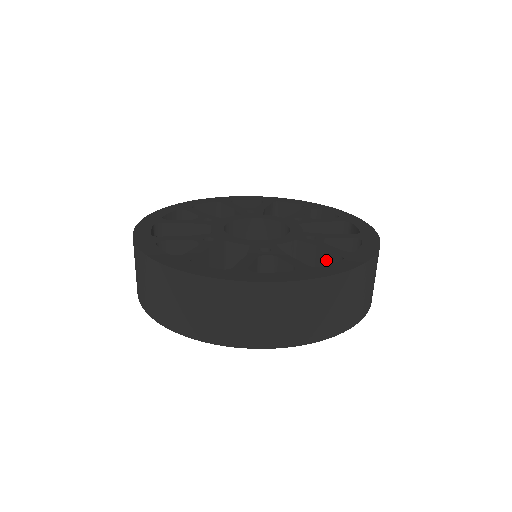
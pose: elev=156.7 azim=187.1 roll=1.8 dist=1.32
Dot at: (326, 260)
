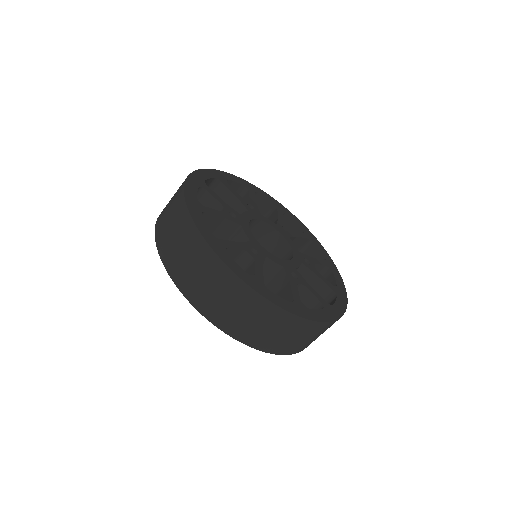
Dot at: (318, 287)
